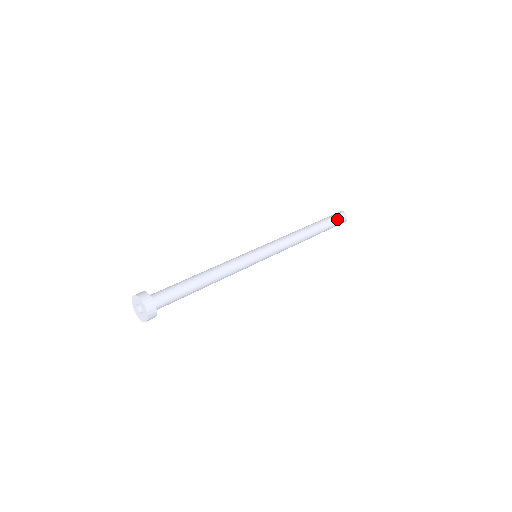
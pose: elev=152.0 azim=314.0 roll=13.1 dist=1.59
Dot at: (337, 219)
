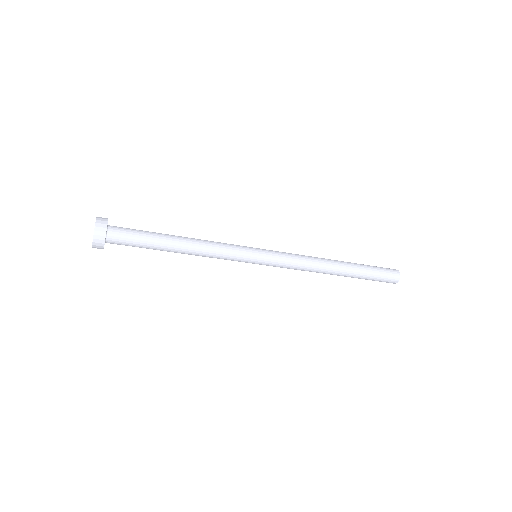
Dot at: (379, 267)
